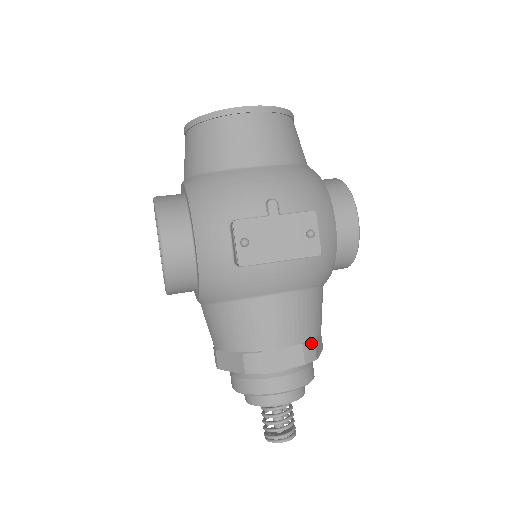
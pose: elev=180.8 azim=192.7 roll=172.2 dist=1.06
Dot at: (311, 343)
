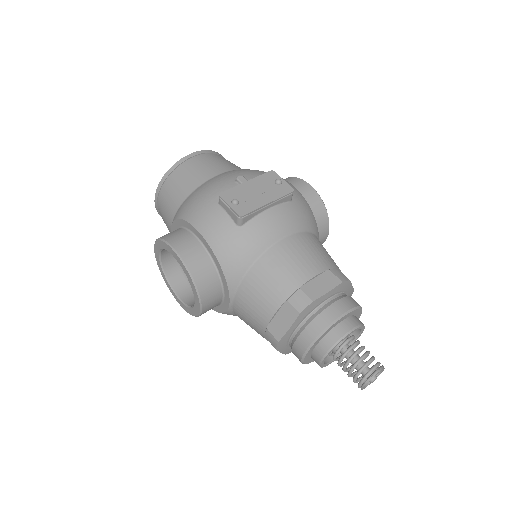
Dot at: (336, 269)
